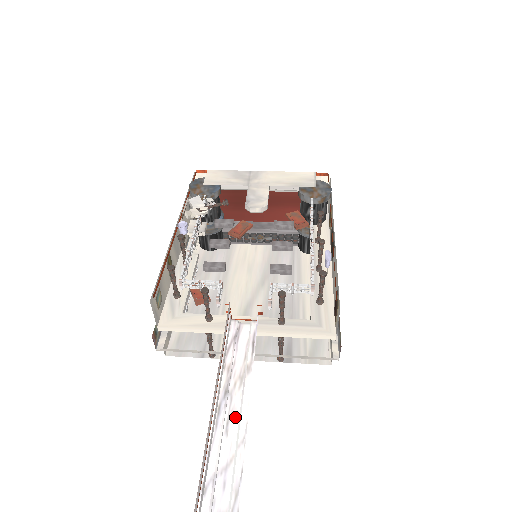
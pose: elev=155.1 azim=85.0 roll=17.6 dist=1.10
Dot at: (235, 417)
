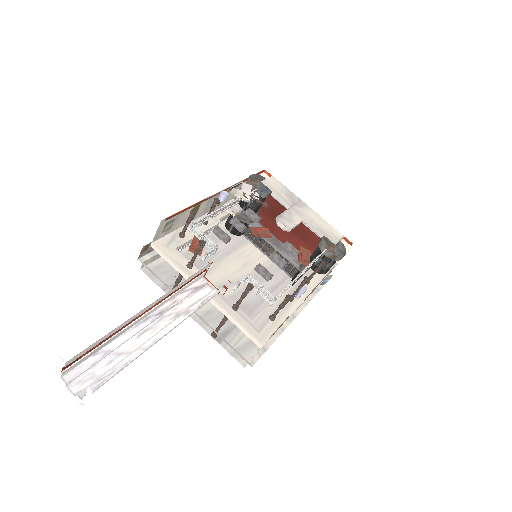
Dot at: (153, 332)
